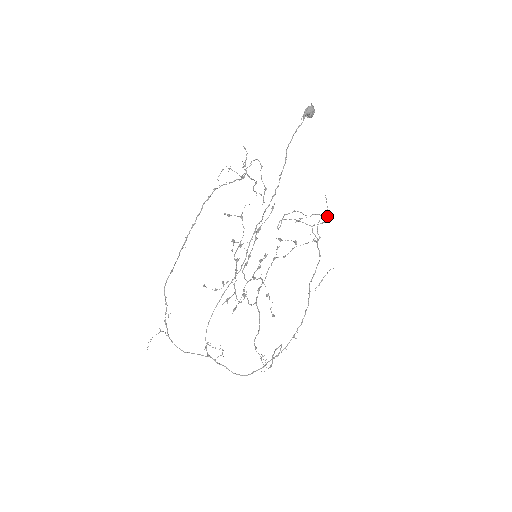
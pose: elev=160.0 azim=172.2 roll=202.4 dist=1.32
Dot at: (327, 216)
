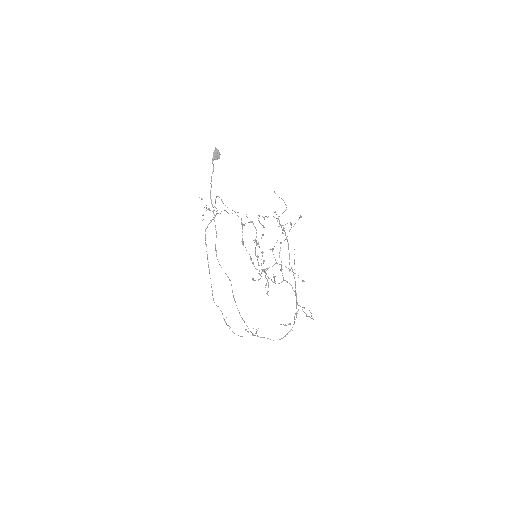
Dot at: occluded
